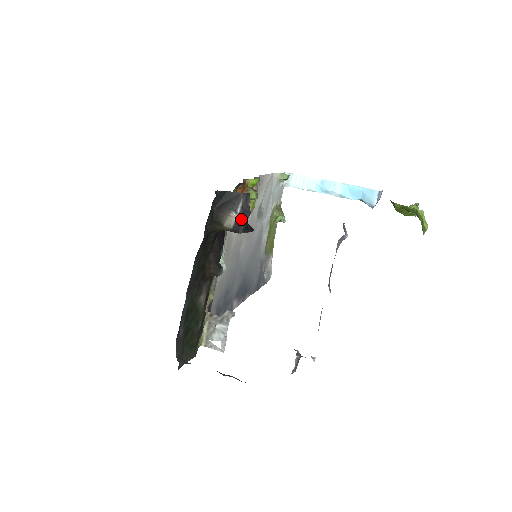
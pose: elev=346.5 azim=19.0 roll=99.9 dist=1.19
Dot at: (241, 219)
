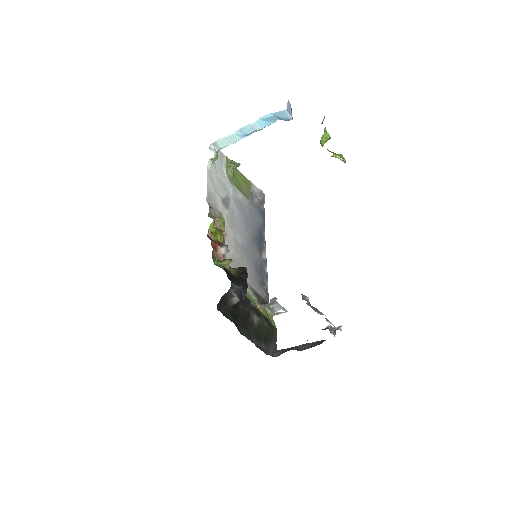
Dot at: (240, 295)
